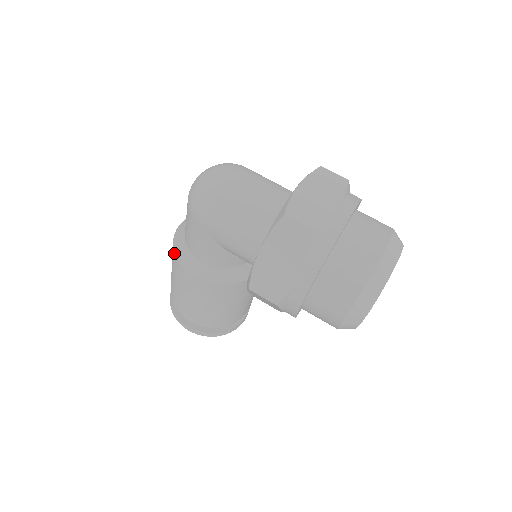
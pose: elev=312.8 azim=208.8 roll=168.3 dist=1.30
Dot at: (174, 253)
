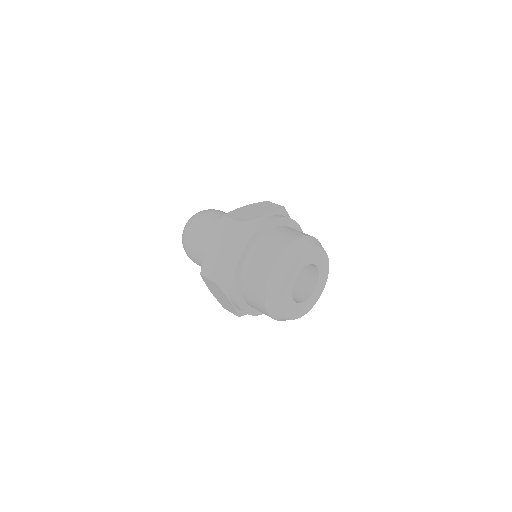
Dot at: occluded
